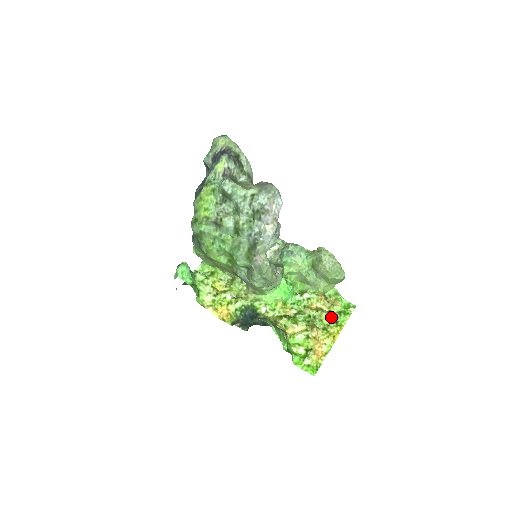
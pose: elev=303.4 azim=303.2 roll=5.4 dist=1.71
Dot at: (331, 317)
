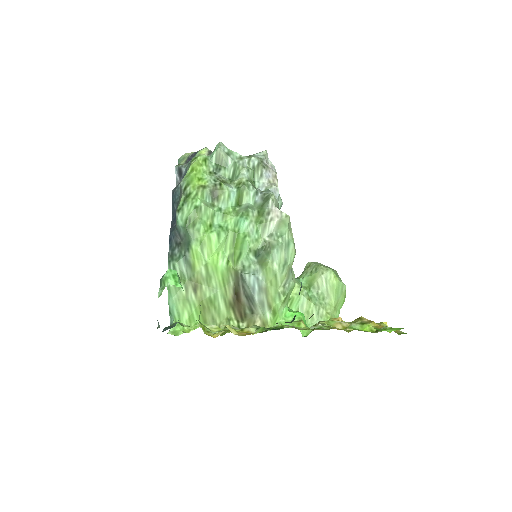
Dot at: occluded
